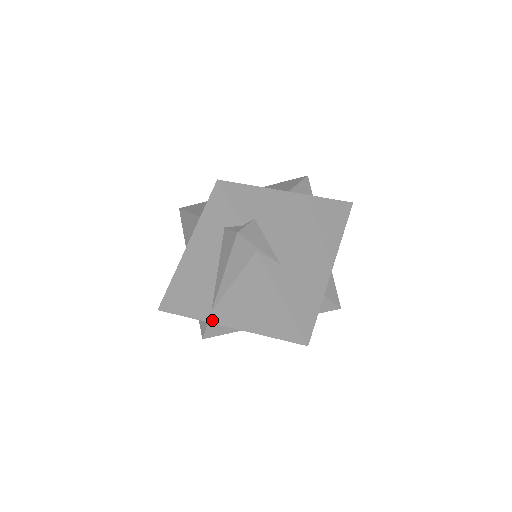
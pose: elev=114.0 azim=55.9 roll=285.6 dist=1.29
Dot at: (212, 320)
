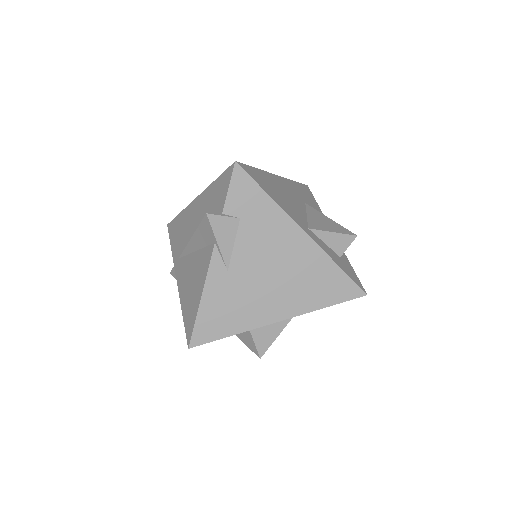
Dot at: (175, 265)
